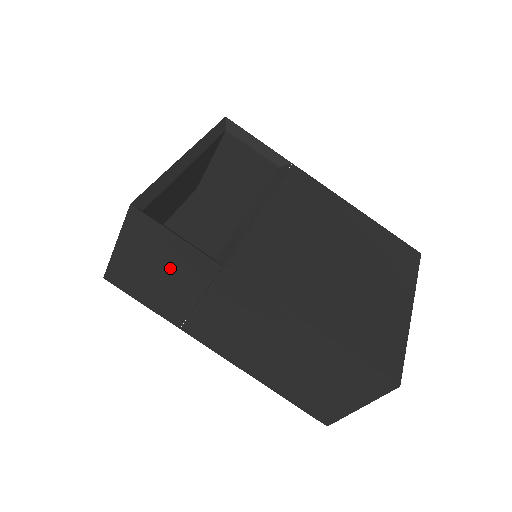
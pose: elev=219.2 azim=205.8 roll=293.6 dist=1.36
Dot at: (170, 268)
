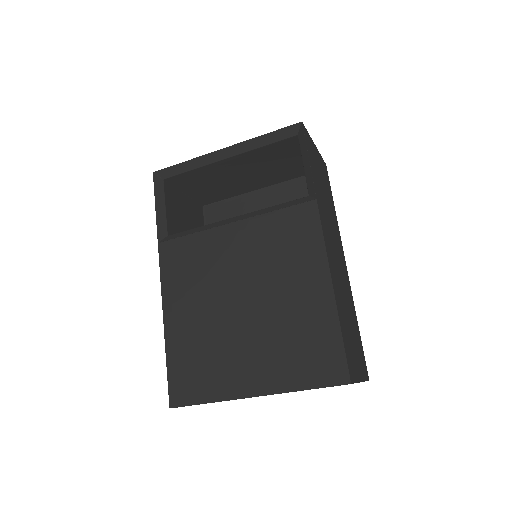
Dot at: occluded
